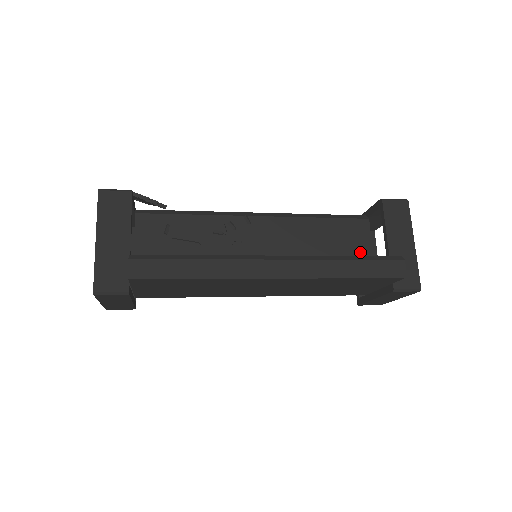
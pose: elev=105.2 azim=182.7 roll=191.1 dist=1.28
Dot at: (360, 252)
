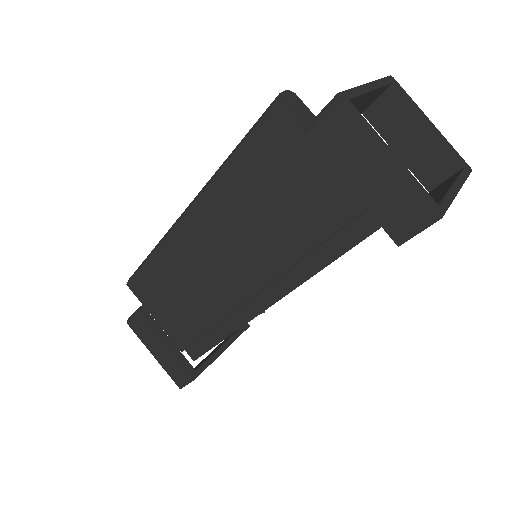
Dot at: occluded
